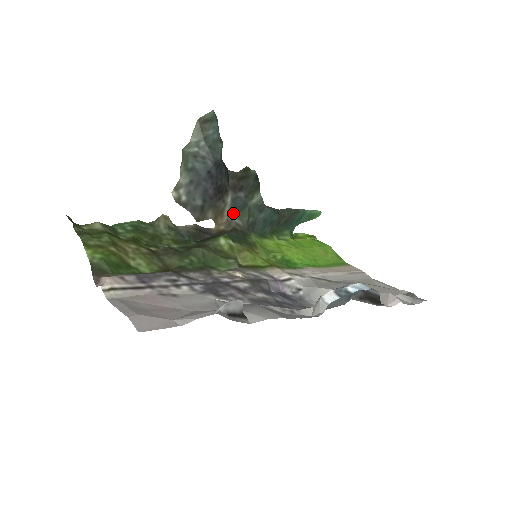
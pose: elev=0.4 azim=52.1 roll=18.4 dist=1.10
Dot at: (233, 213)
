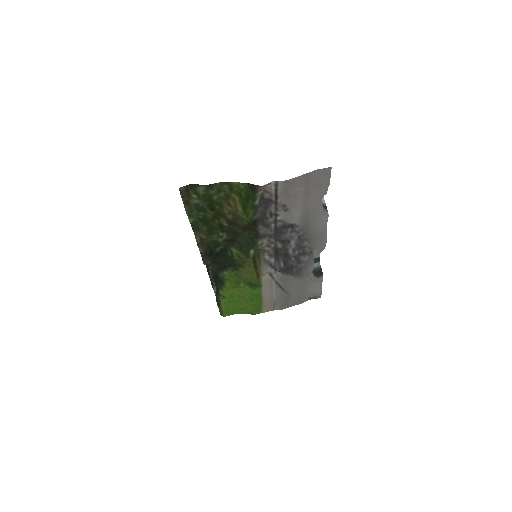
Dot at: occluded
